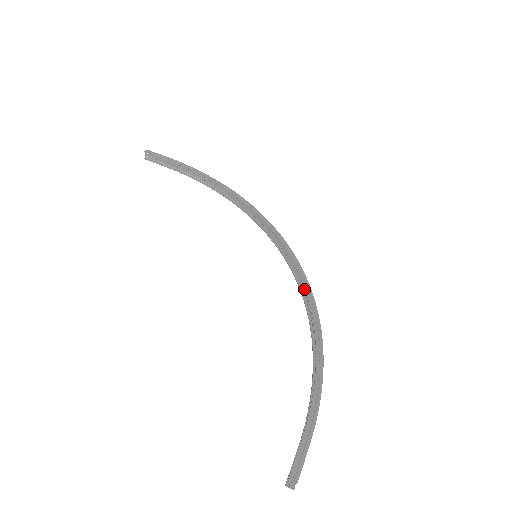
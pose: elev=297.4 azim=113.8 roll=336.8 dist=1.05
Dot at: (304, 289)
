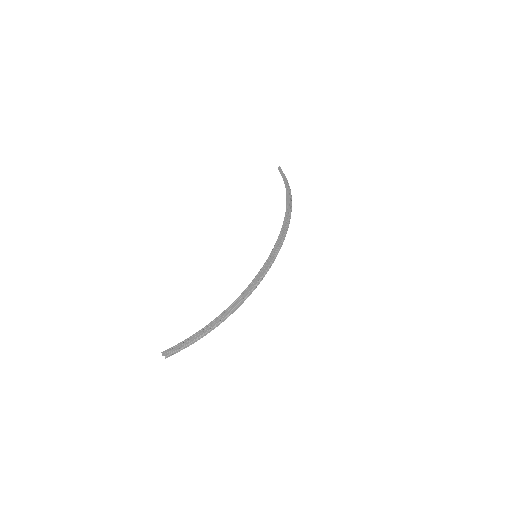
Dot at: (253, 284)
